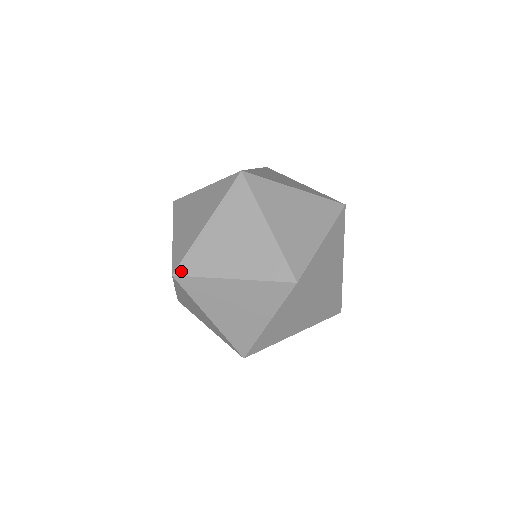
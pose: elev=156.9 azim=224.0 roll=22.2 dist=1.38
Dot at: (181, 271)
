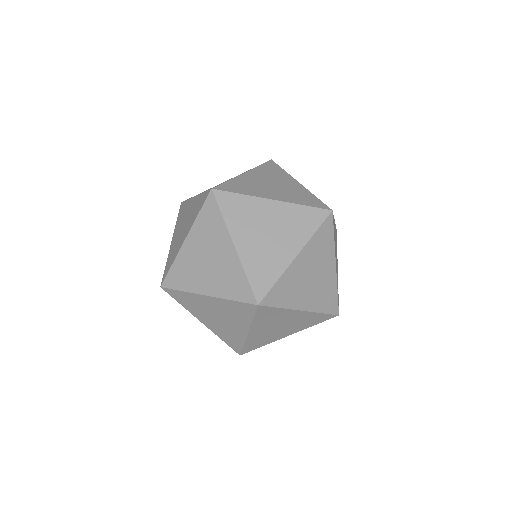
Dot at: (246, 352)
